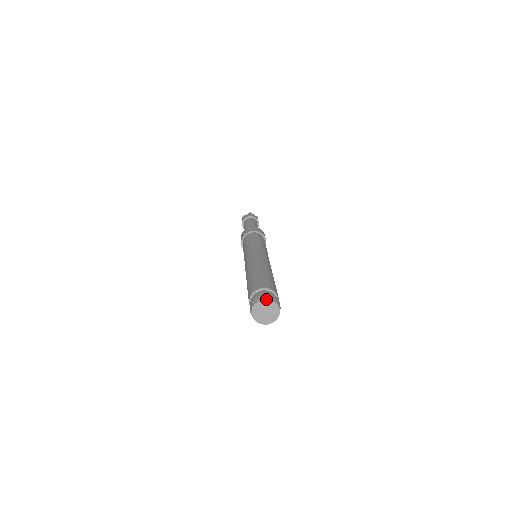
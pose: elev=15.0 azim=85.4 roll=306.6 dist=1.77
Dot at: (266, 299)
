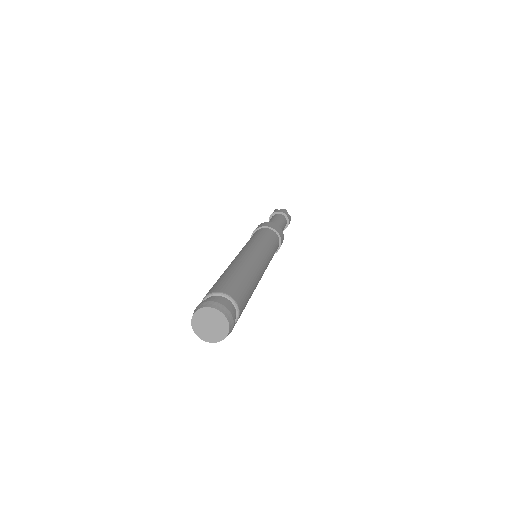
Dot at: (197, 310)
